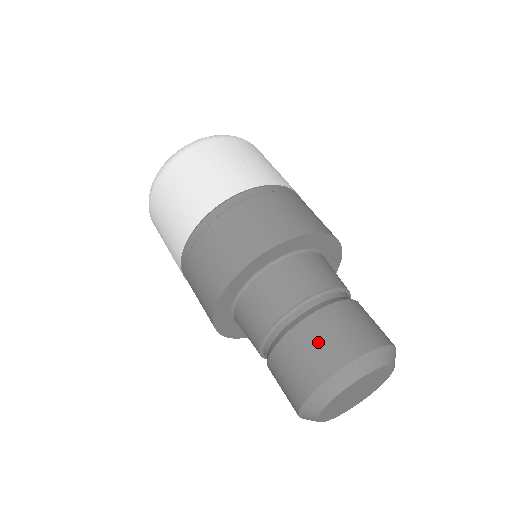
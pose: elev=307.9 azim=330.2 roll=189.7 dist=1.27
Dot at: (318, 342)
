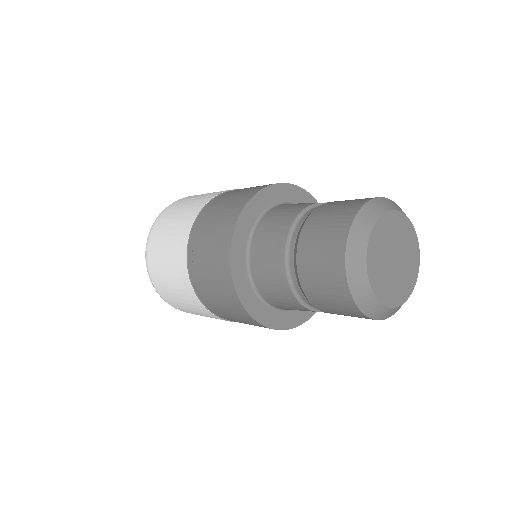
Dot at: (347, 200)
